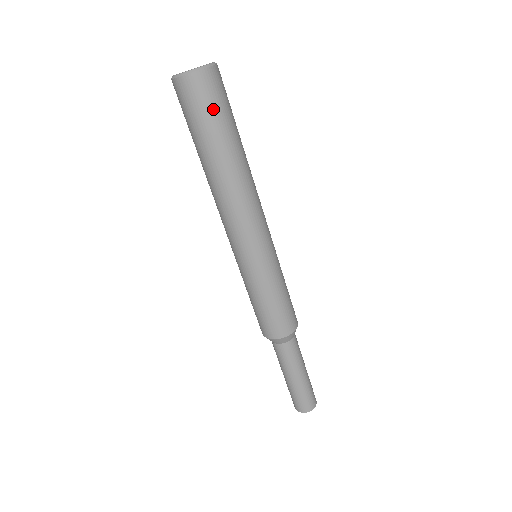
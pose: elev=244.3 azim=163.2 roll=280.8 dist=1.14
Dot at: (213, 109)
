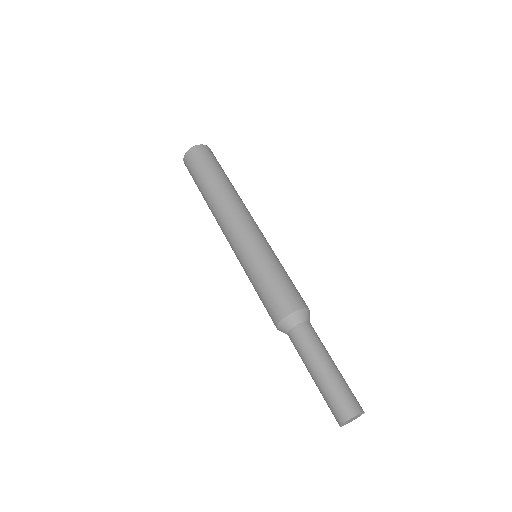
Dot at: (215, 161)
